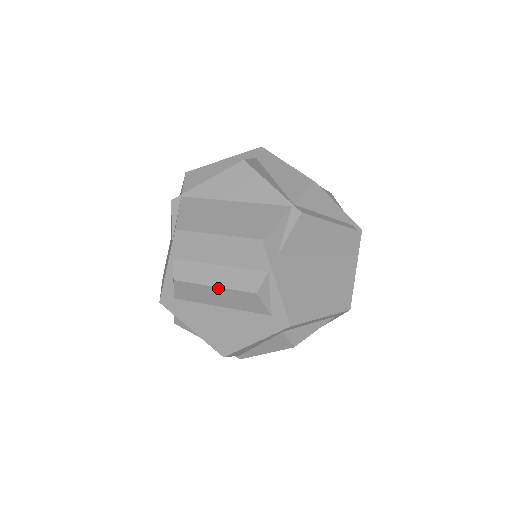
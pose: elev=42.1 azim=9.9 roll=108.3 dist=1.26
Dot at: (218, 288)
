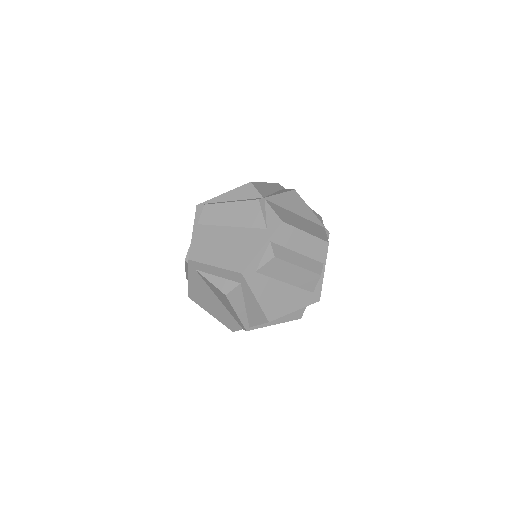
Dot at: (300, 268)
